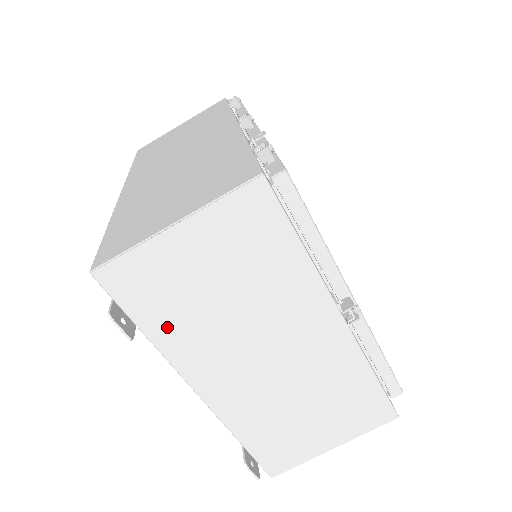
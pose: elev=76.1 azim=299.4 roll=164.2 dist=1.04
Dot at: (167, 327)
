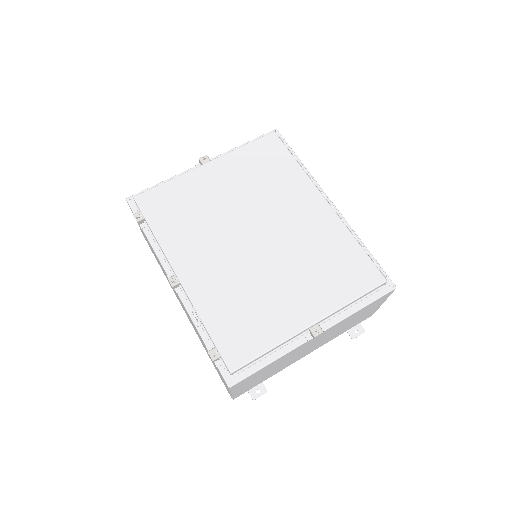
Dot at: (270, 376)
